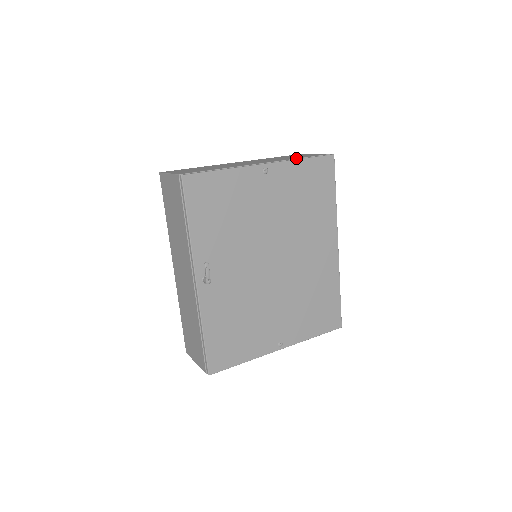
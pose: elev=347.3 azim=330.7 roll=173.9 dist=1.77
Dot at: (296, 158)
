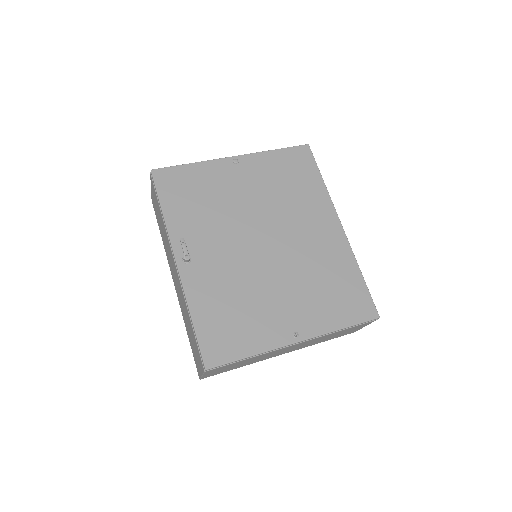
Dot at: occluded
